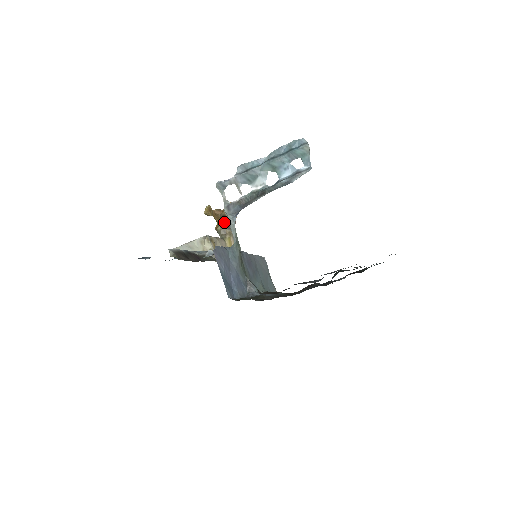
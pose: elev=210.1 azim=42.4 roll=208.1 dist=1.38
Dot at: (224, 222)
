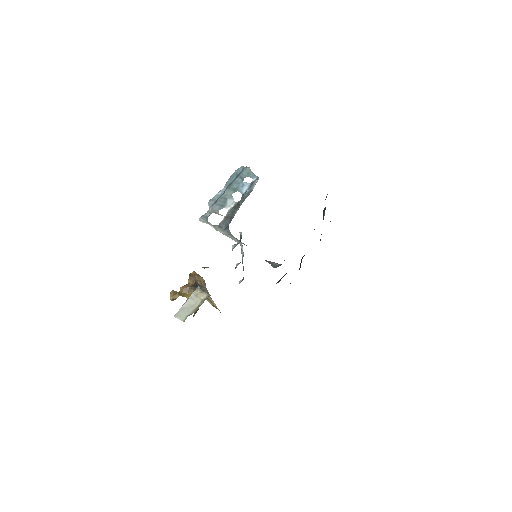
Dot at: occluded
